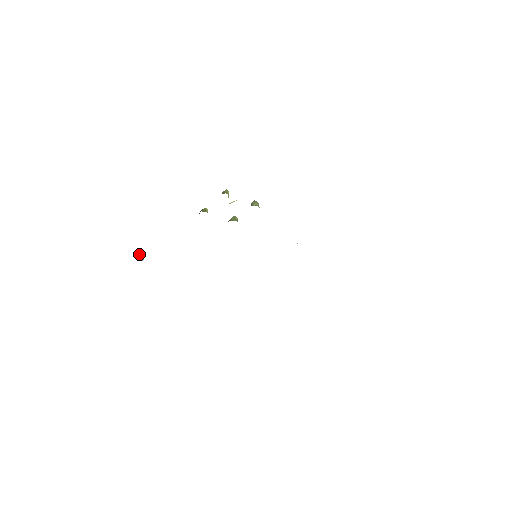
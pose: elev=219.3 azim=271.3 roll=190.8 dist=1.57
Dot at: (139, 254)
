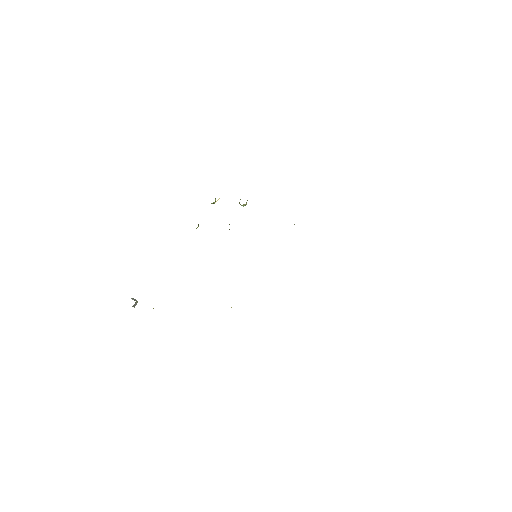
Dot at: (132, 298)
